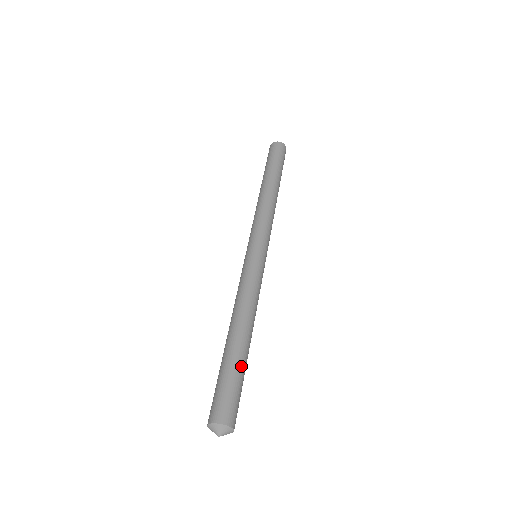
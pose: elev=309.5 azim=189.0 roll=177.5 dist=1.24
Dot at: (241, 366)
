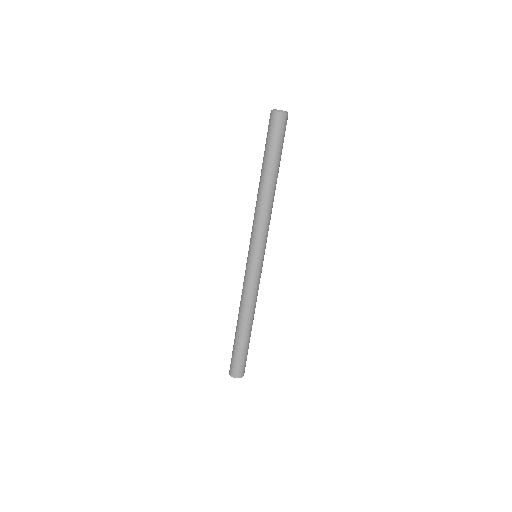
Dot at: occluded
